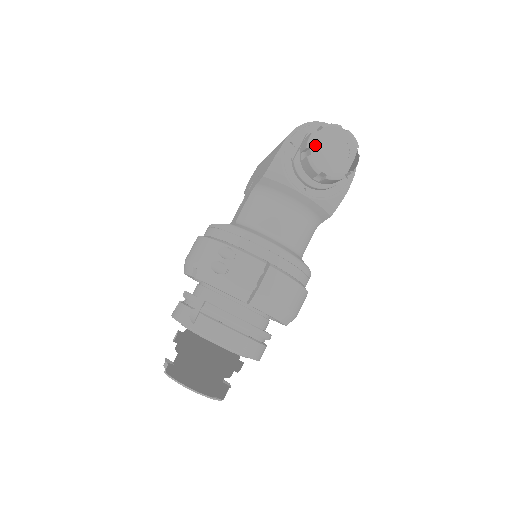
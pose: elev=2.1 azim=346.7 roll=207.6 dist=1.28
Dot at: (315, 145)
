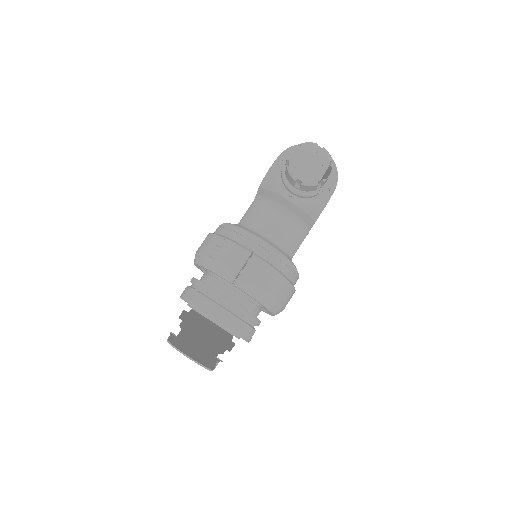
Dot at: (293, 158)
